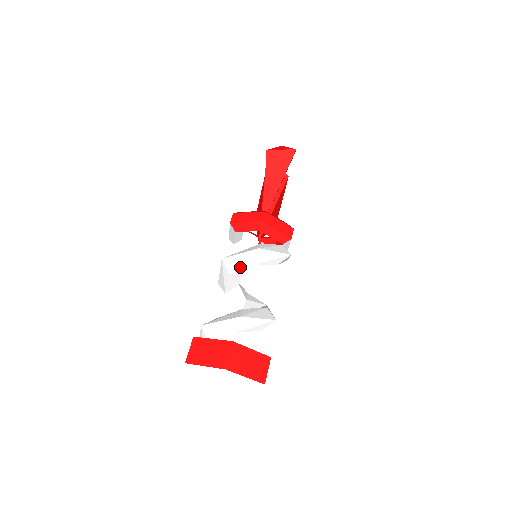
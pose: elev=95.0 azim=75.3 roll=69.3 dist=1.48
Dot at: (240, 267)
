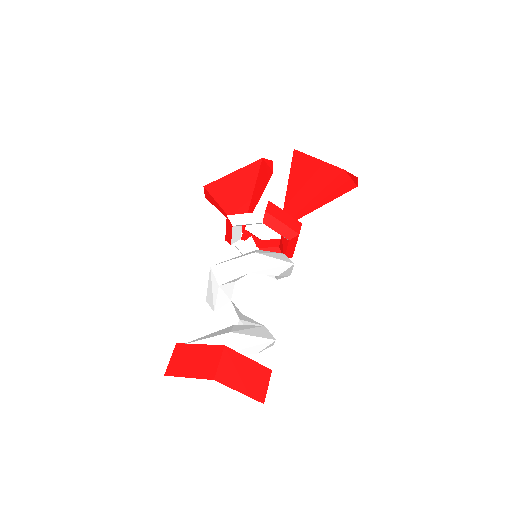
Dot at: (265, 271)
